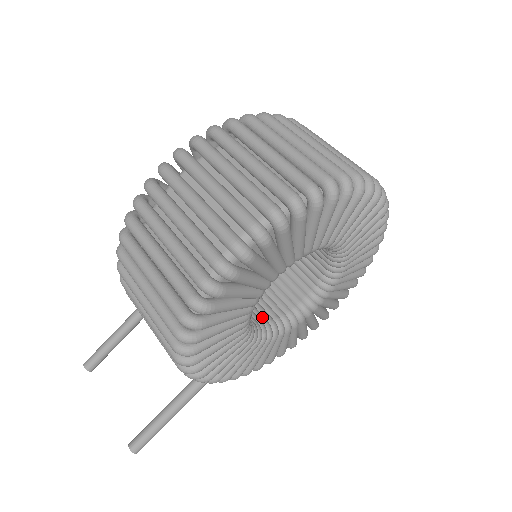
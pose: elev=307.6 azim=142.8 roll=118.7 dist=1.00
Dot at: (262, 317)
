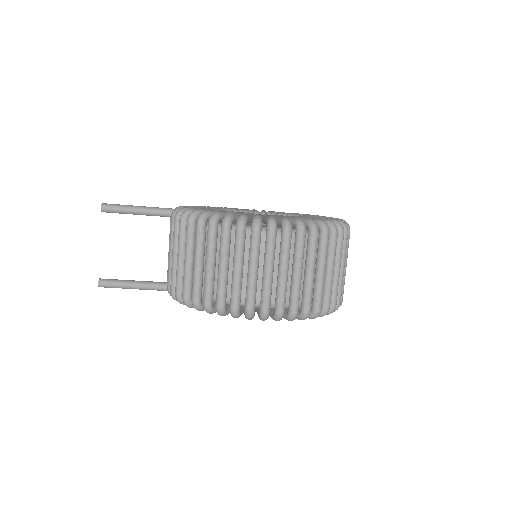
Dot at: occluded
